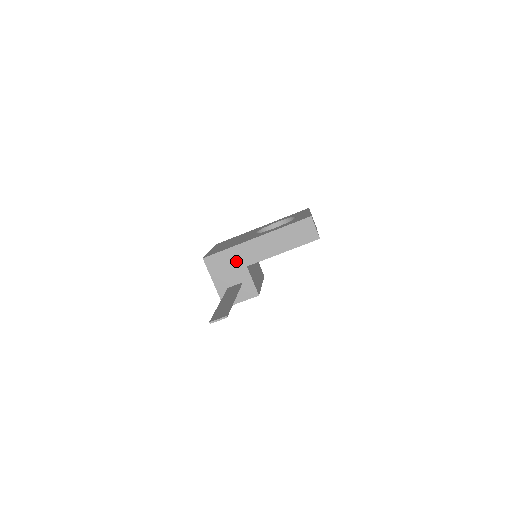
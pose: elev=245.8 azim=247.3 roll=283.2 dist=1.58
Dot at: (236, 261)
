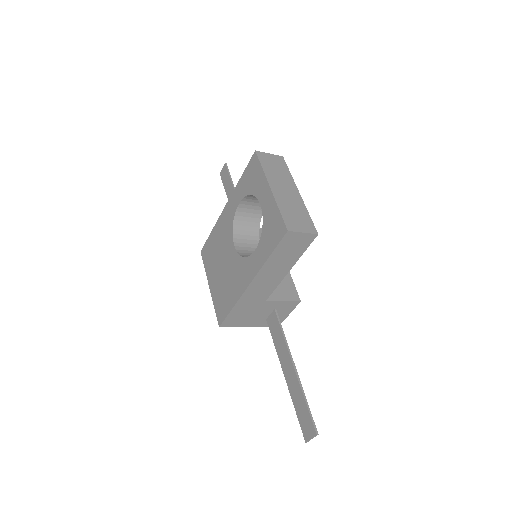
Dot at: (251, 306)
